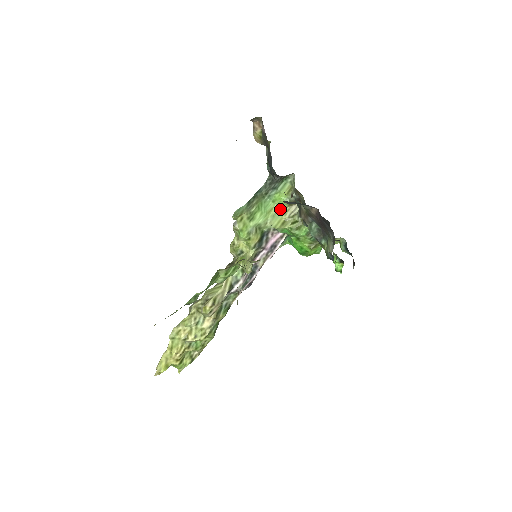
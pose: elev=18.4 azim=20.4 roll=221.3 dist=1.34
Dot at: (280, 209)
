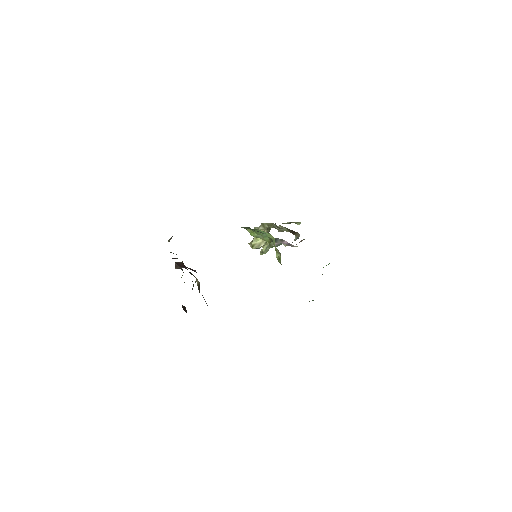
Dot at: occluded
